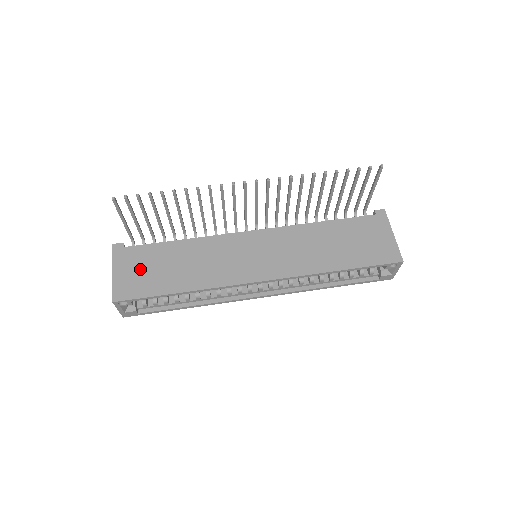
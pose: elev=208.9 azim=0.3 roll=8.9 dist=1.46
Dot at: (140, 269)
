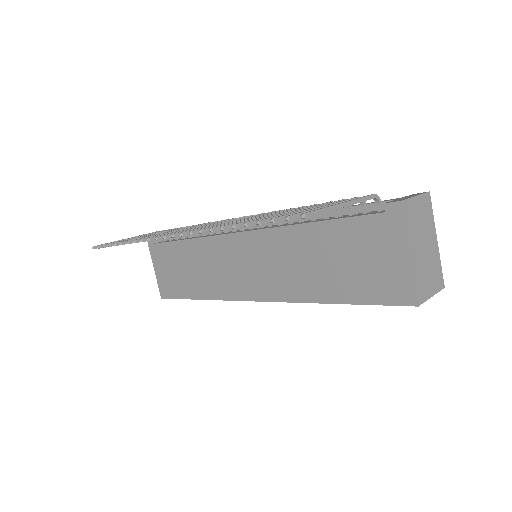
Dot at: (168, 269)
